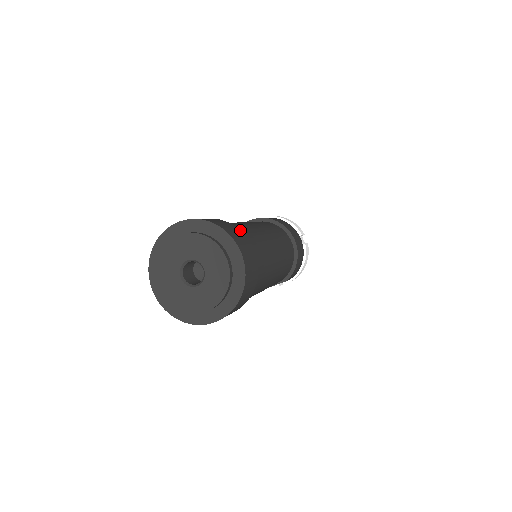
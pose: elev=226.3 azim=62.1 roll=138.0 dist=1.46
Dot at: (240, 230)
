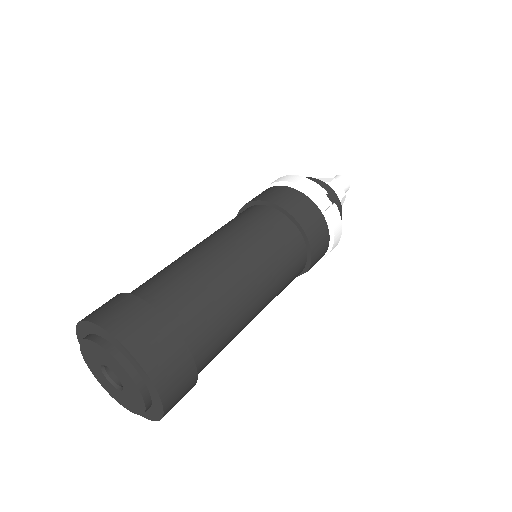
Dot at: (152, 308)
